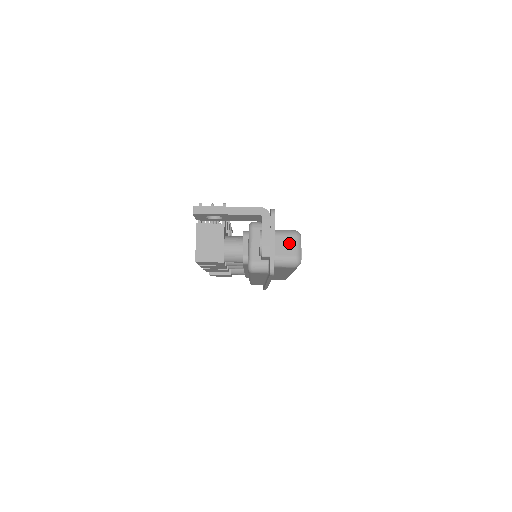
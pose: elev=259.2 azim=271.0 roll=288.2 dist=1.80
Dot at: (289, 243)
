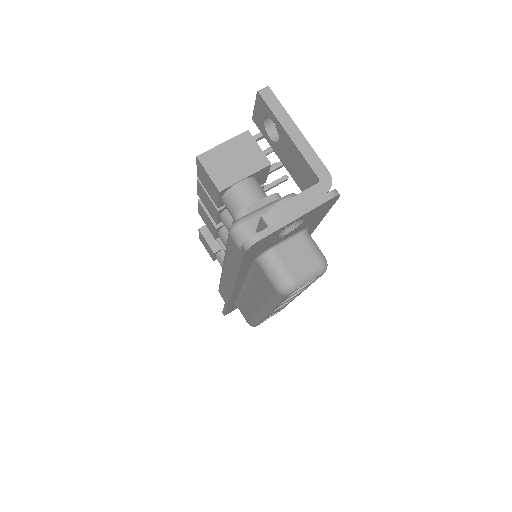
Dot at: (304, 259)
